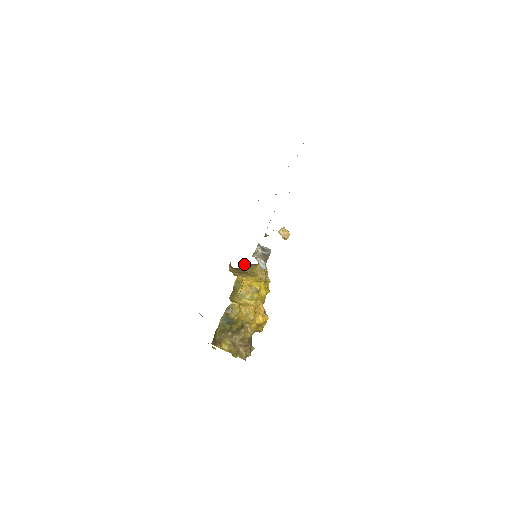
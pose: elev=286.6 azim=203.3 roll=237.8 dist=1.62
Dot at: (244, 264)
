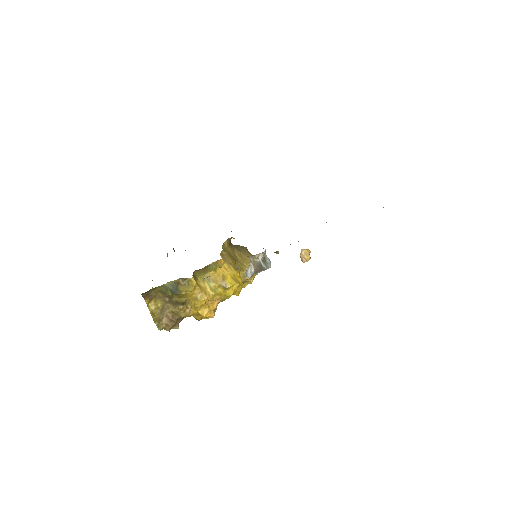
Dot at: (246, 247)
